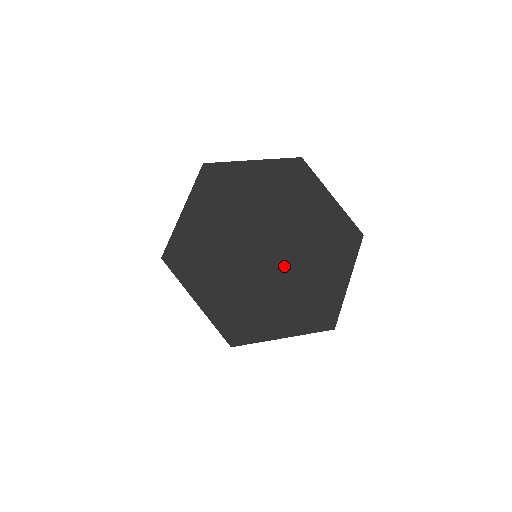
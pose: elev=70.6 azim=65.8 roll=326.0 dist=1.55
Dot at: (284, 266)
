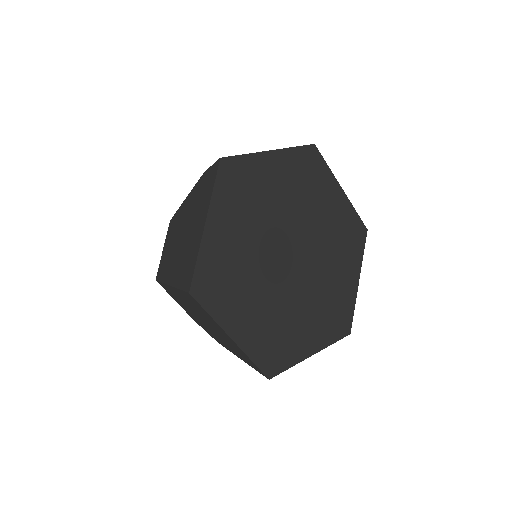
Dot at: (287, 284)
